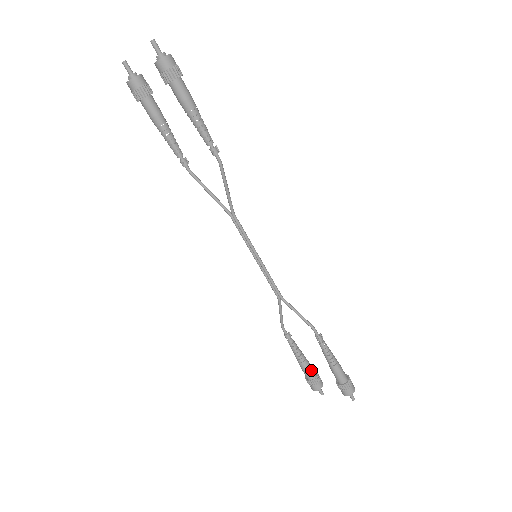
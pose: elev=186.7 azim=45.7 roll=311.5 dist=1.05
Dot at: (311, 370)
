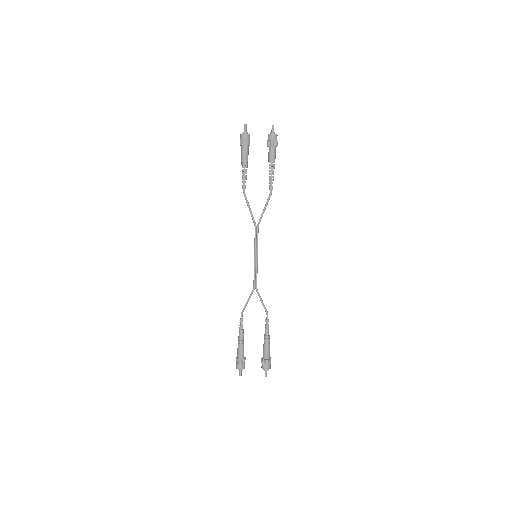
Dot at: occluded
